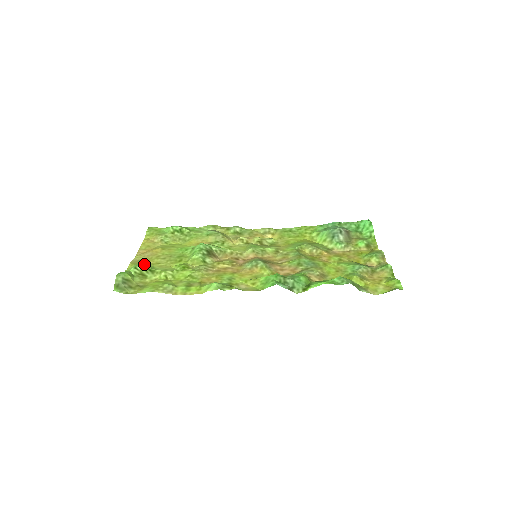
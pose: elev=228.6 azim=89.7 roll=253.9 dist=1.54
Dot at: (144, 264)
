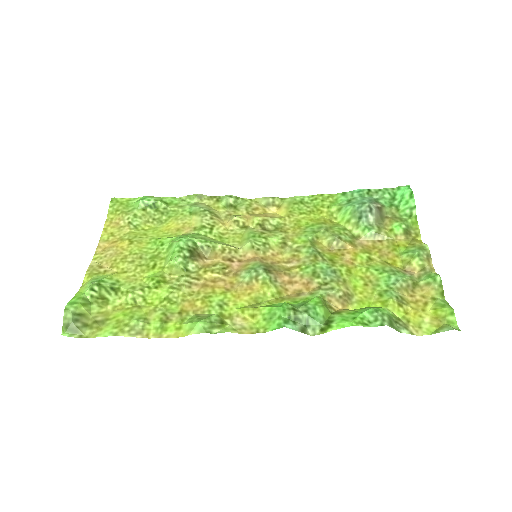
Dot at: (104, 278)
